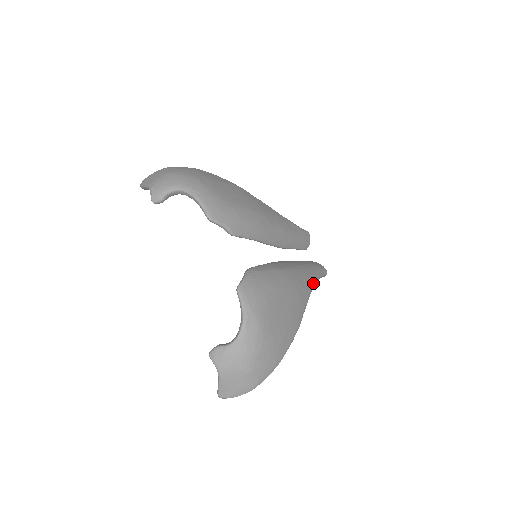
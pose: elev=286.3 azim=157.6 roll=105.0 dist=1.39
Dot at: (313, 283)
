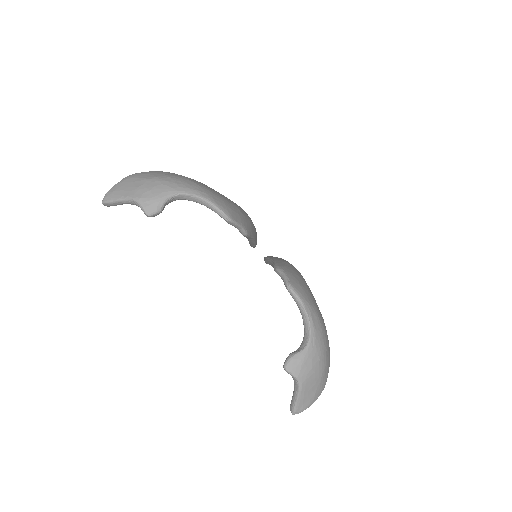
Dot at: occluded
